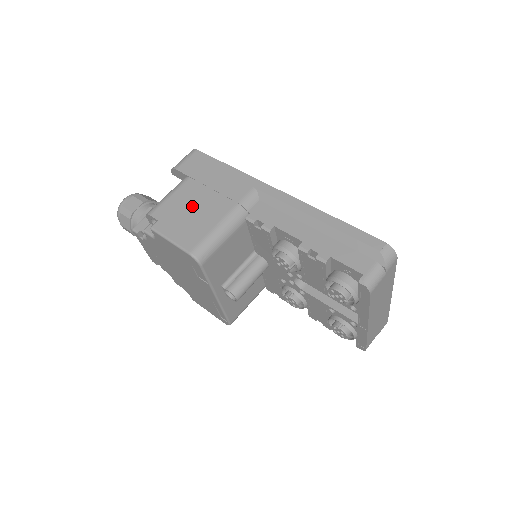
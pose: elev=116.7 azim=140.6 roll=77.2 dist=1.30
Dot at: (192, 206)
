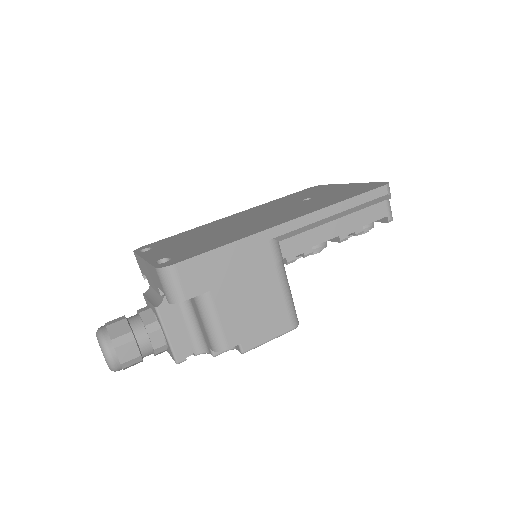
Dot at: (248, 306)
